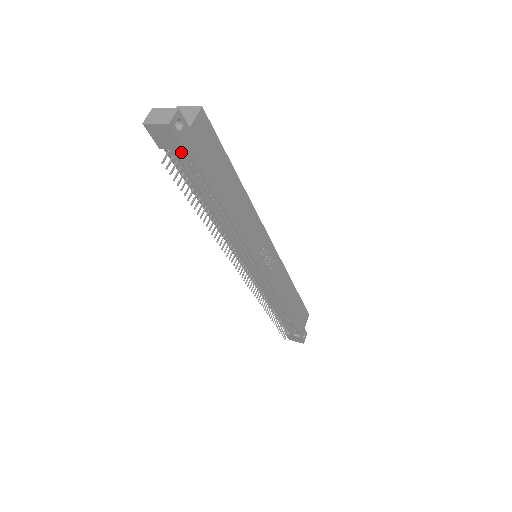
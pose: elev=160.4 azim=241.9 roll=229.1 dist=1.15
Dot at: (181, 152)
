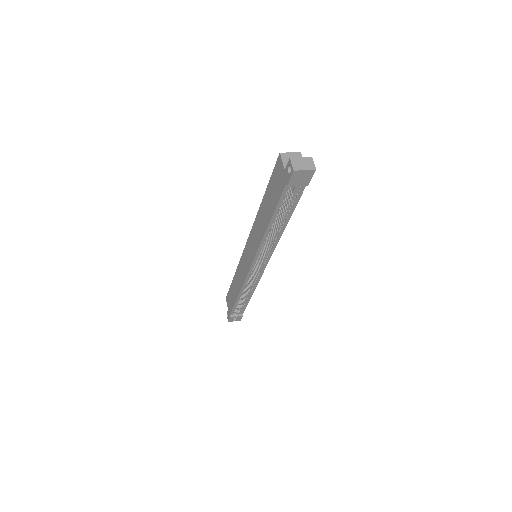
Dot at: (298, 187)
